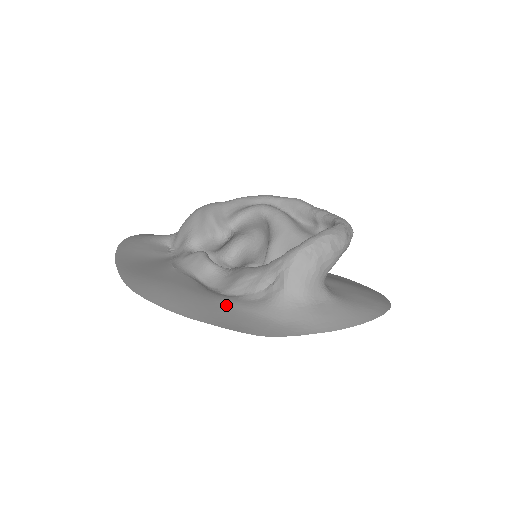
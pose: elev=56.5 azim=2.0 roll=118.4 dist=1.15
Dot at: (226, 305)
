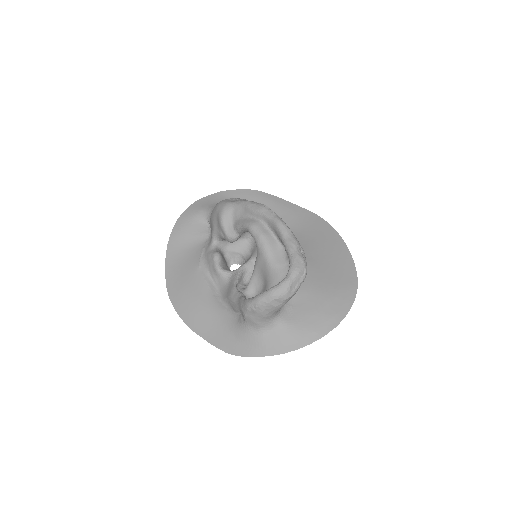
Dot at: (217, 318)
